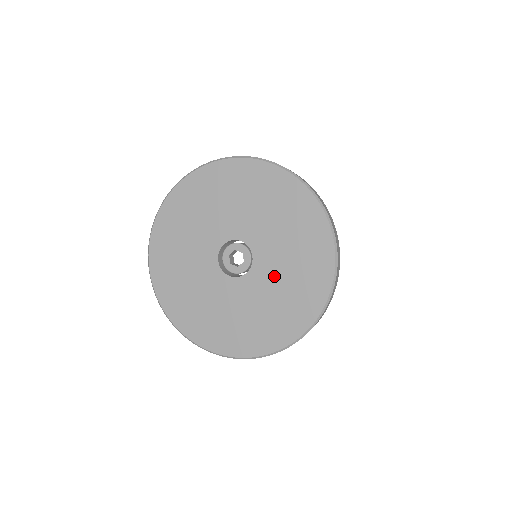
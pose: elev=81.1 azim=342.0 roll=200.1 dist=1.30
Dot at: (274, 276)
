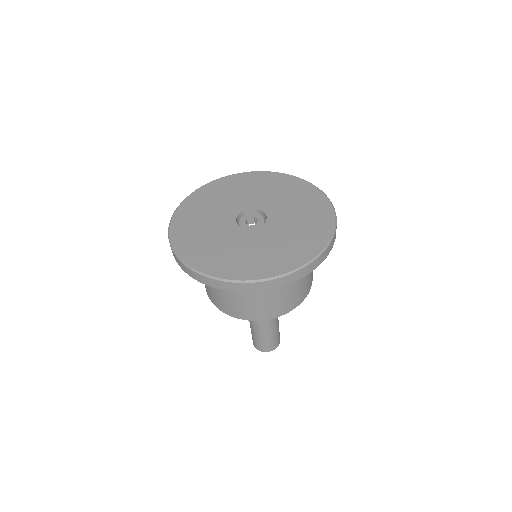
Dot at: (275, 236)
